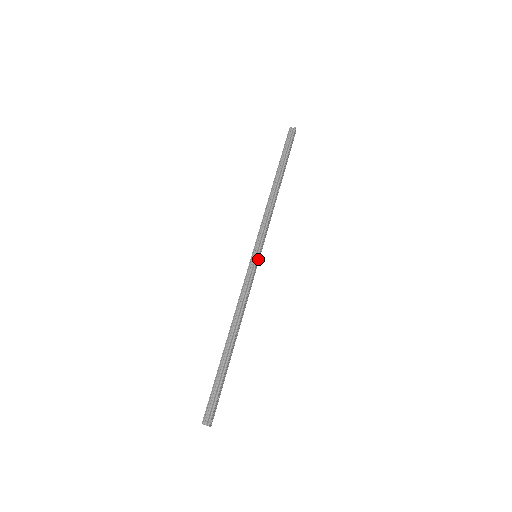
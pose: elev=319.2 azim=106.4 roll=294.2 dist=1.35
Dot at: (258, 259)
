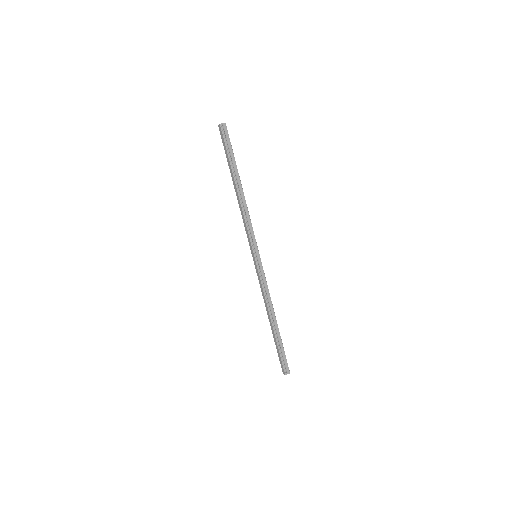
Dot at: (258, 257)
